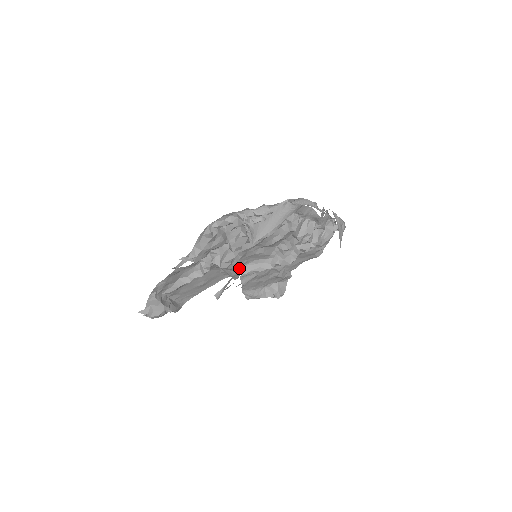
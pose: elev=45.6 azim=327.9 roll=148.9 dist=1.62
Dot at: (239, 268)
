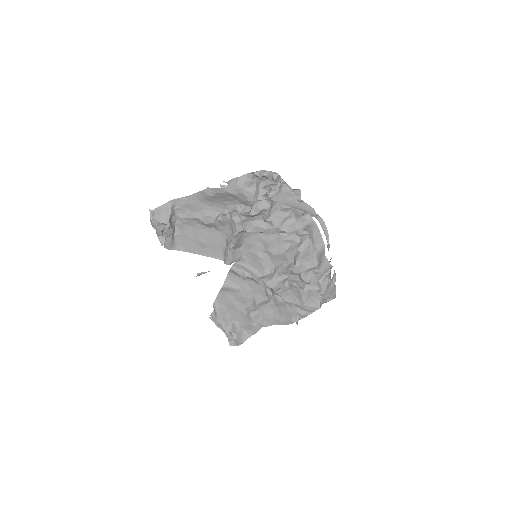
Dot at: (237, 255)
